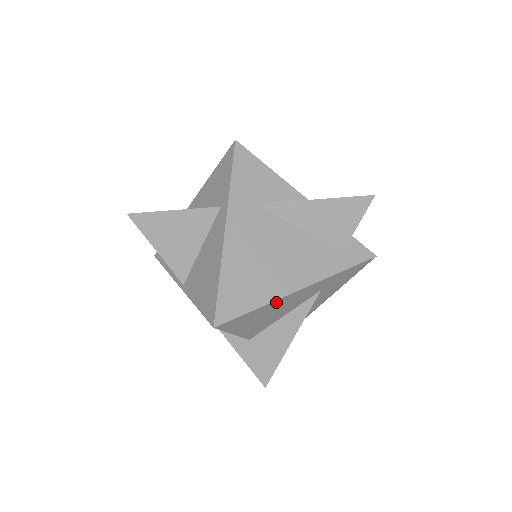
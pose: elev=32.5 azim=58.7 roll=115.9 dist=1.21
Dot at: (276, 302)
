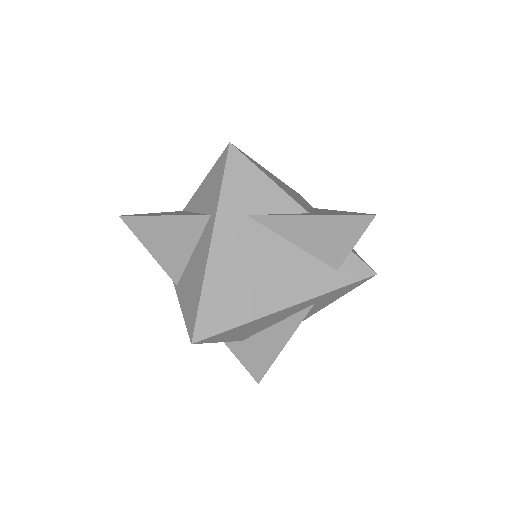
Dot at: (260, 319)
